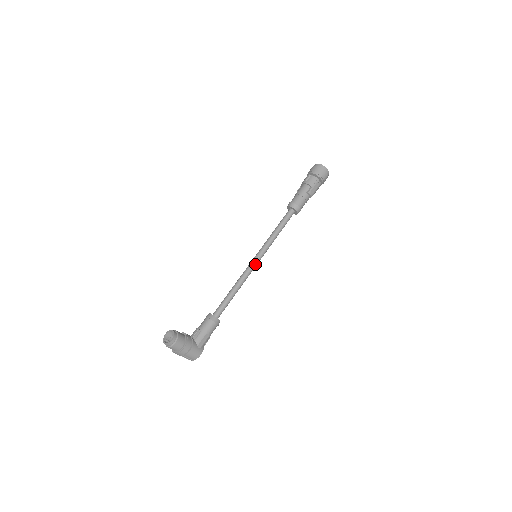
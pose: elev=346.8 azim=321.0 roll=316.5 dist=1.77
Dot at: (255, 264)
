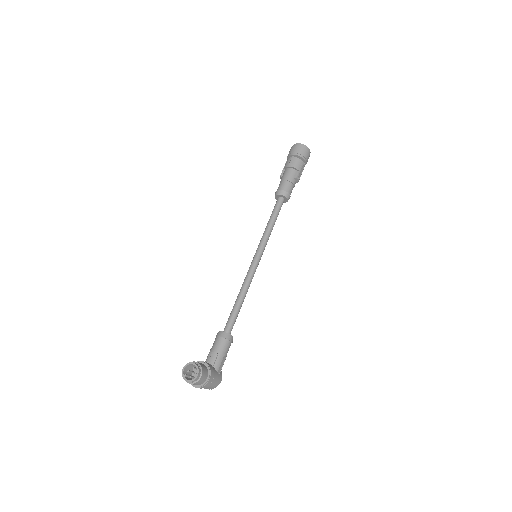
Dot at: (257, 265)
